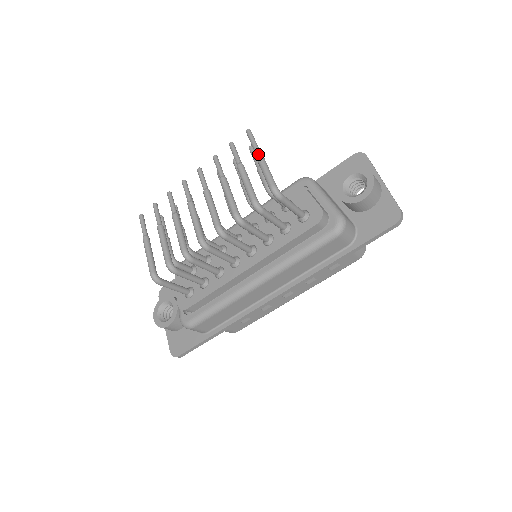
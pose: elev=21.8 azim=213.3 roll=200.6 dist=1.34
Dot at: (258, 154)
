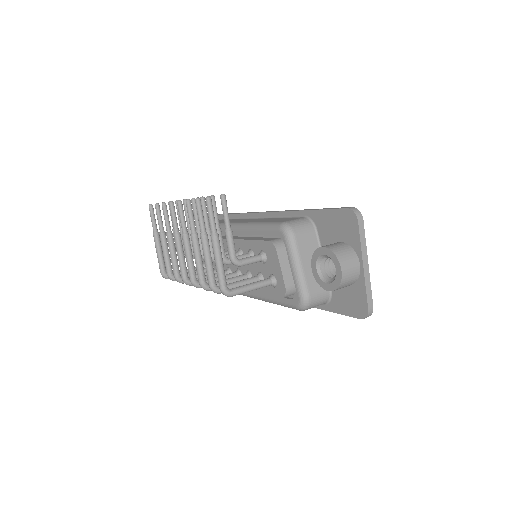
Dot at: (212, 242)
